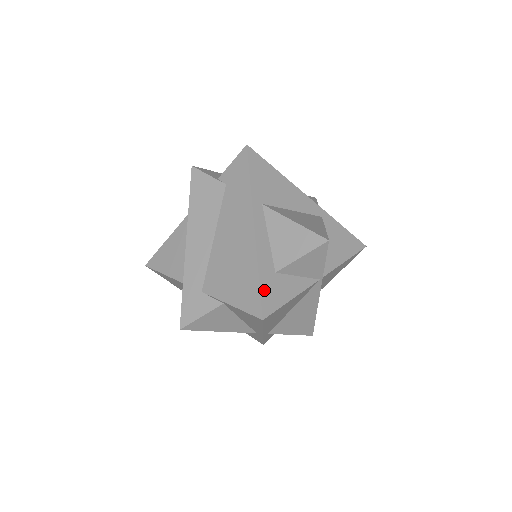
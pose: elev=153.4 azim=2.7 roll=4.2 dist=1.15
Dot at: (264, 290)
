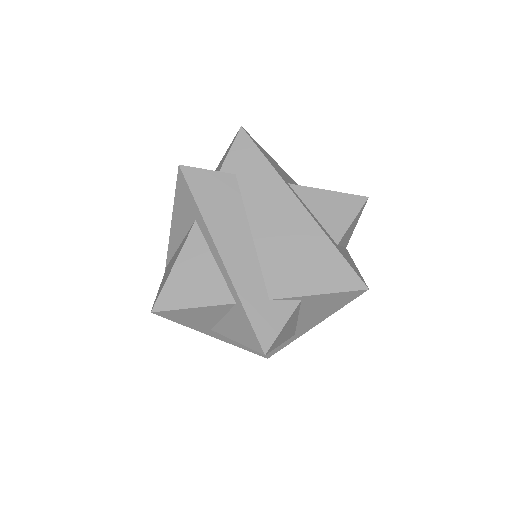
Dot at: (348, 262)
